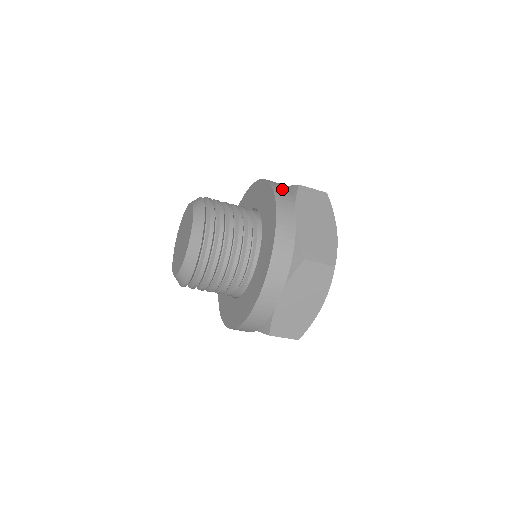
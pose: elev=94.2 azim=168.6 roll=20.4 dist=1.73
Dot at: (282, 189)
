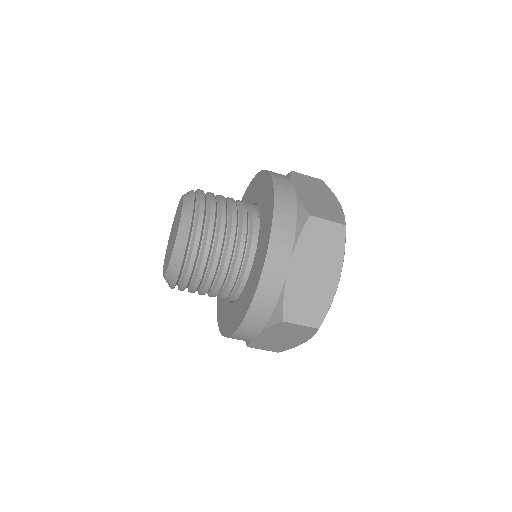
Dot at: (286, 221)
